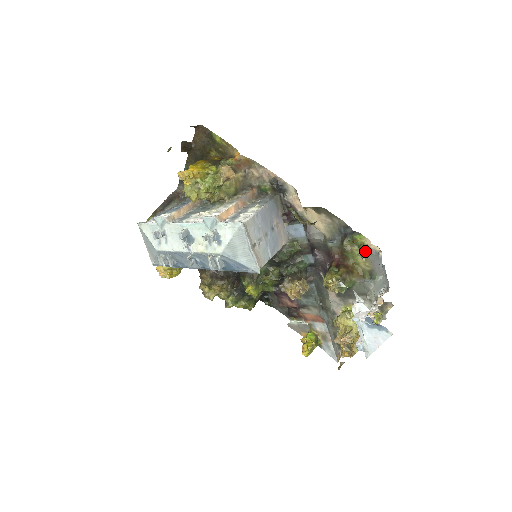
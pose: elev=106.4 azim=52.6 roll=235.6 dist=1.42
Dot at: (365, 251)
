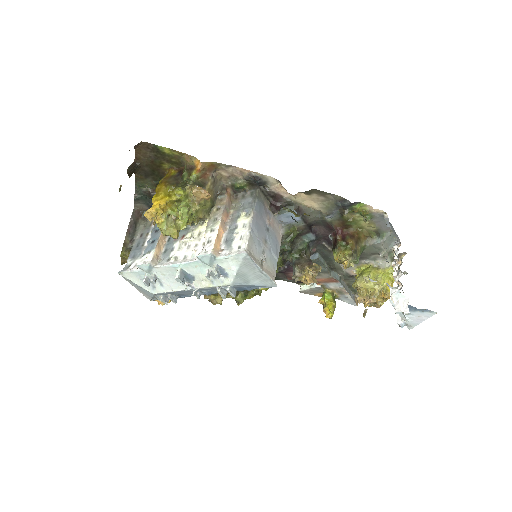
Dot at: (368, 217)
